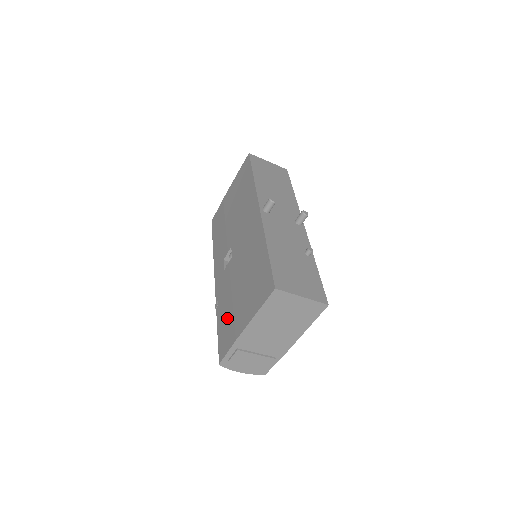
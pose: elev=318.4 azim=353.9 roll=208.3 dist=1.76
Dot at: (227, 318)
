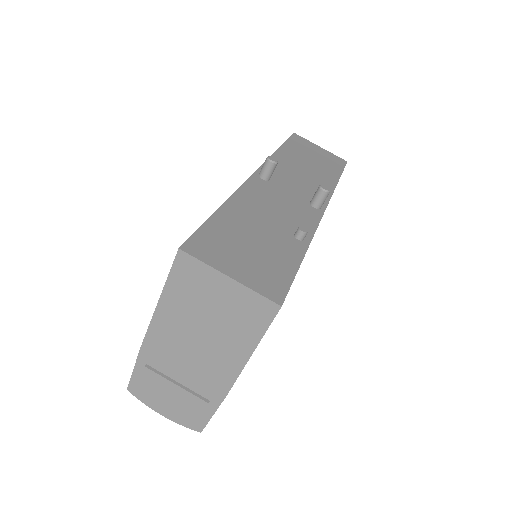
Dot at: occluded
